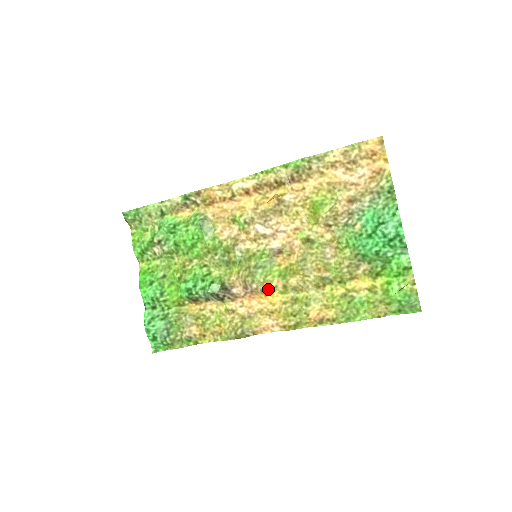
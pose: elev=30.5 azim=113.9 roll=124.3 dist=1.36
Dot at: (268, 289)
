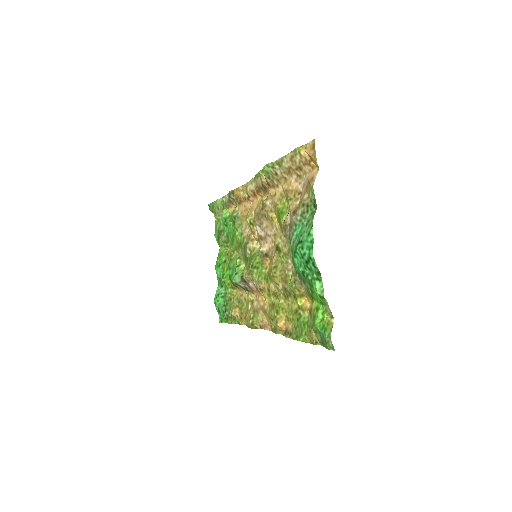
Dot at: (261, 289)
